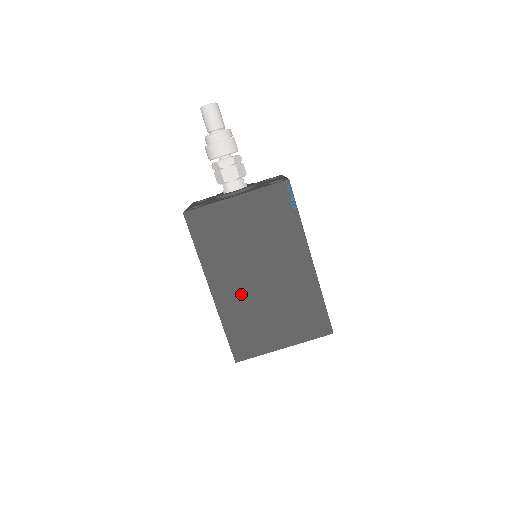
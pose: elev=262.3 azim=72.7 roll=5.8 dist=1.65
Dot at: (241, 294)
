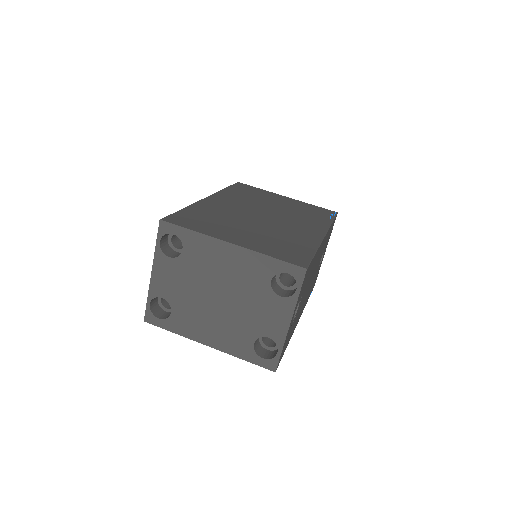
Dot at: (232, 210)
